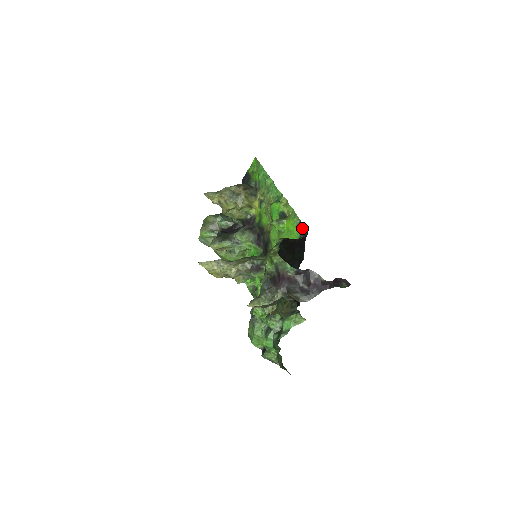
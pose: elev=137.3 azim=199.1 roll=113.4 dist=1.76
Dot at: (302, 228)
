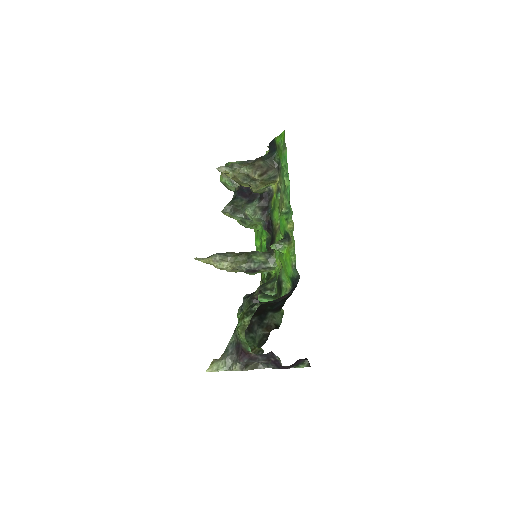
Dot at: (295, 272)
